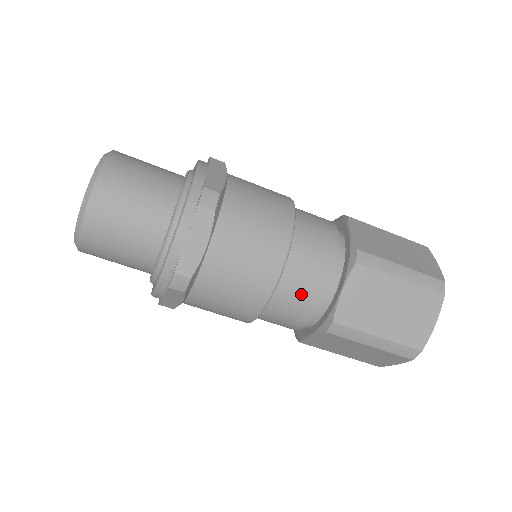
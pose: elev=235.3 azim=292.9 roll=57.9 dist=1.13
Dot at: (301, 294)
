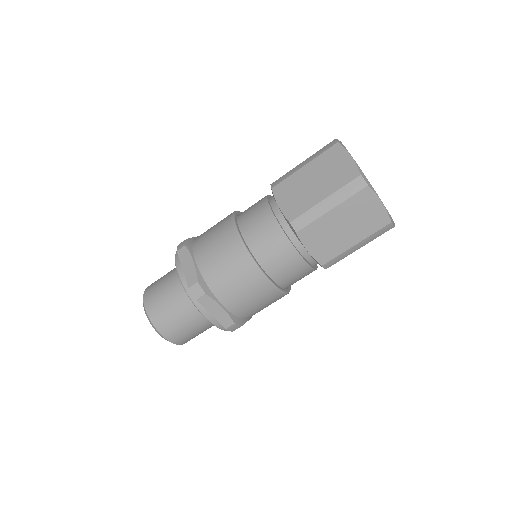
Dot at: (263, 232)
